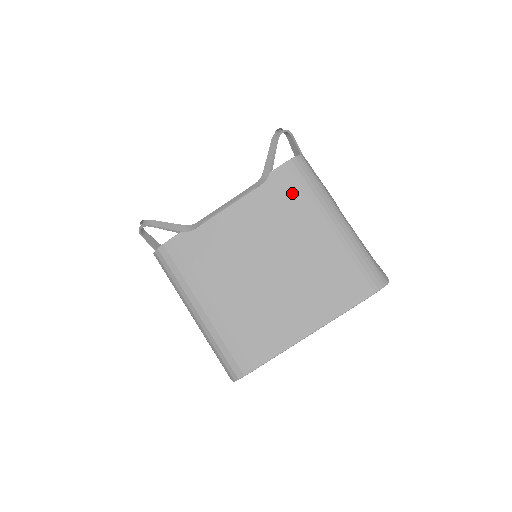
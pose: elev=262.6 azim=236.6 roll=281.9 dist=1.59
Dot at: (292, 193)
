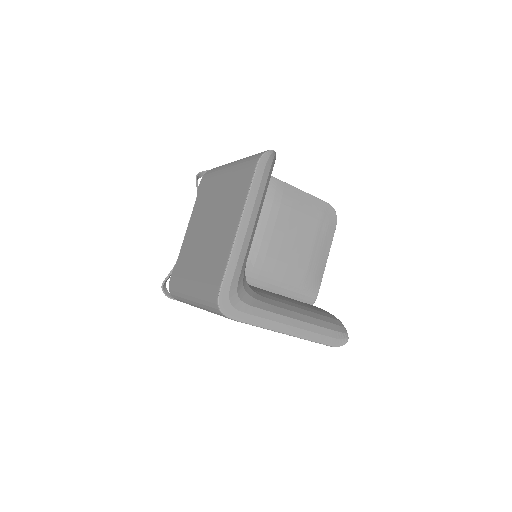
Dot at: (207, 185)
